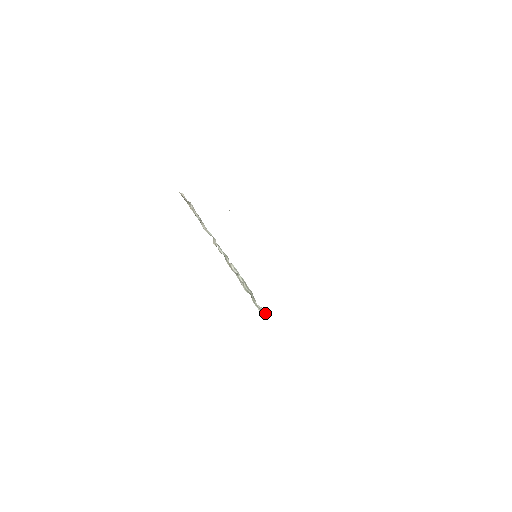
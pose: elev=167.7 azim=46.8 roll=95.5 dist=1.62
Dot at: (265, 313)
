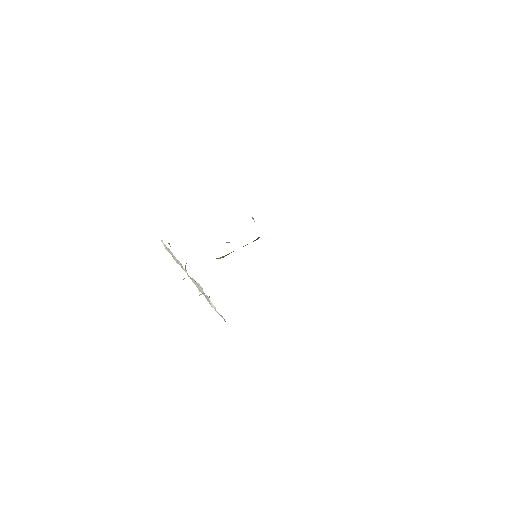
Dot at: occluded
